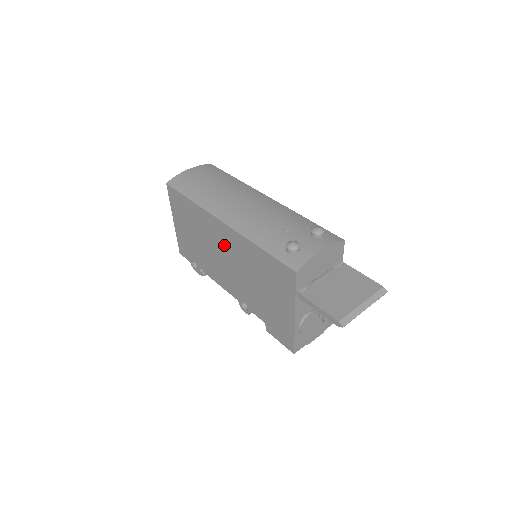
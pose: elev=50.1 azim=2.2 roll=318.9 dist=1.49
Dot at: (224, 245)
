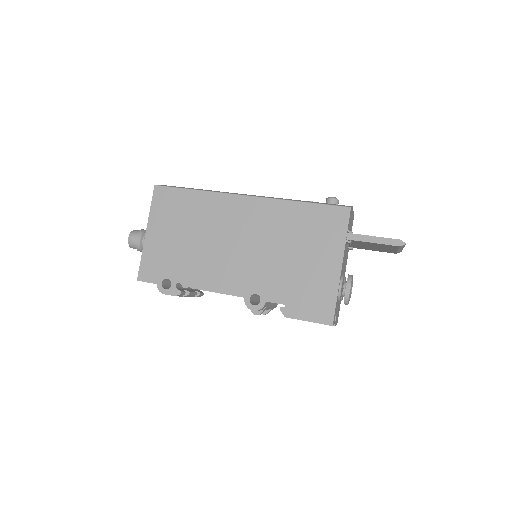
Dot at: (241, 225)
